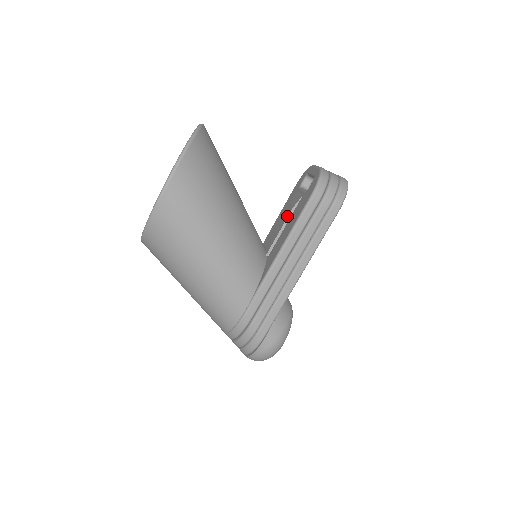
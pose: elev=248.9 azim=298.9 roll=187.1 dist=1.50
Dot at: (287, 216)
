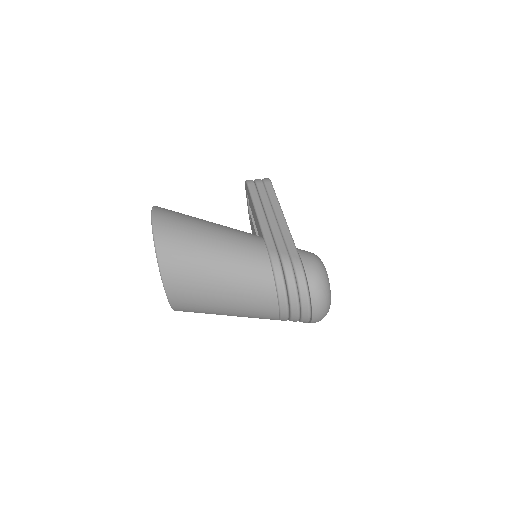
Dot at: (251, 219)
